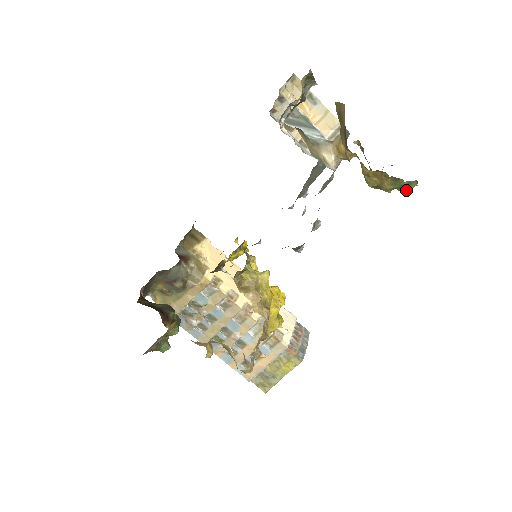
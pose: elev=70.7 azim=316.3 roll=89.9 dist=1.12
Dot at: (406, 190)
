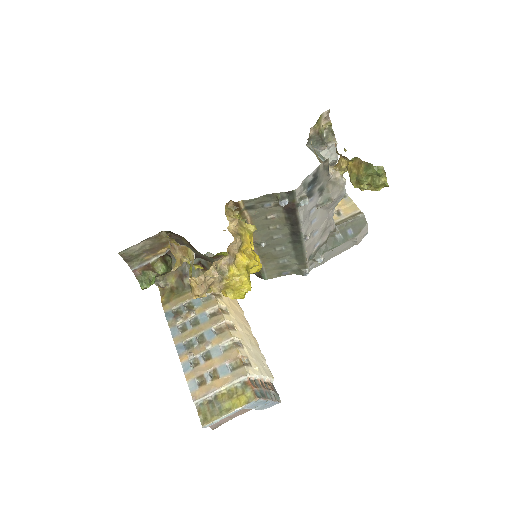
Dot at: (378, 184)
